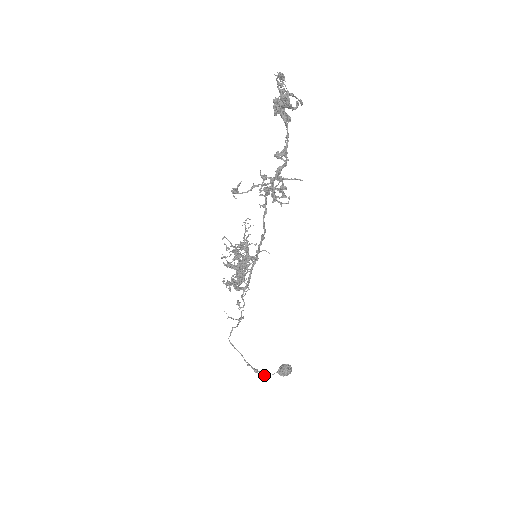
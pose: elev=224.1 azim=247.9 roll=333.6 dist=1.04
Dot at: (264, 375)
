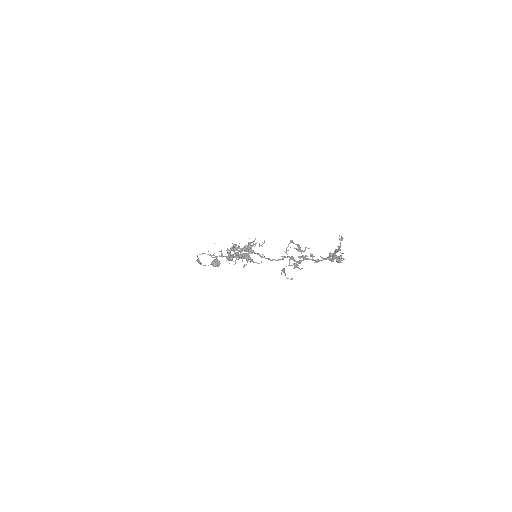
Dot at: (203, 265)
